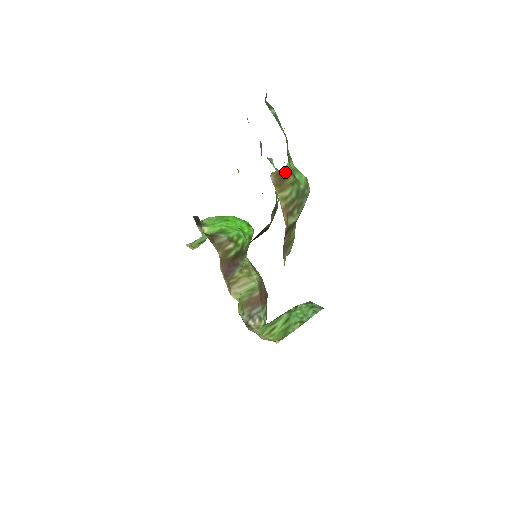
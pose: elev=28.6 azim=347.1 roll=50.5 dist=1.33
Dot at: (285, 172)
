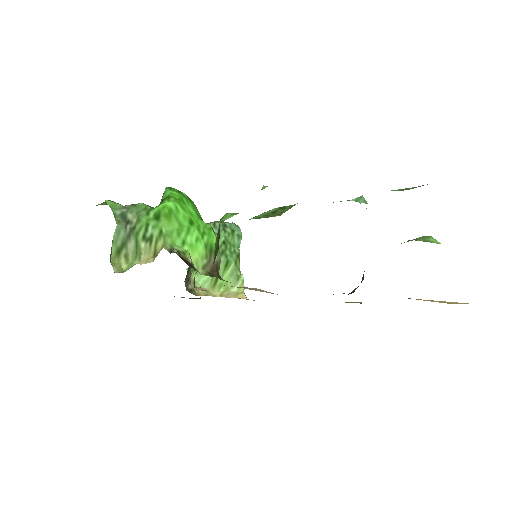
Dot at: occluded
